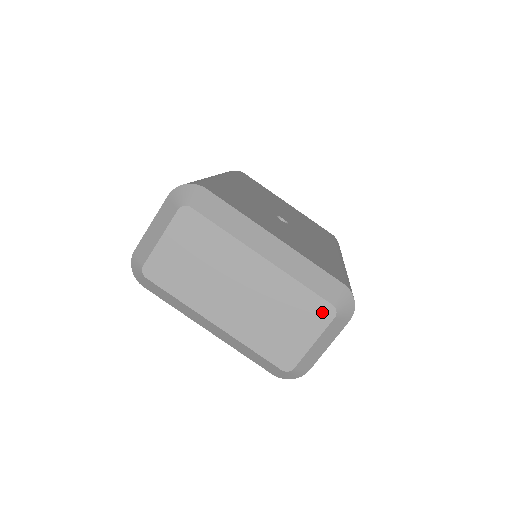
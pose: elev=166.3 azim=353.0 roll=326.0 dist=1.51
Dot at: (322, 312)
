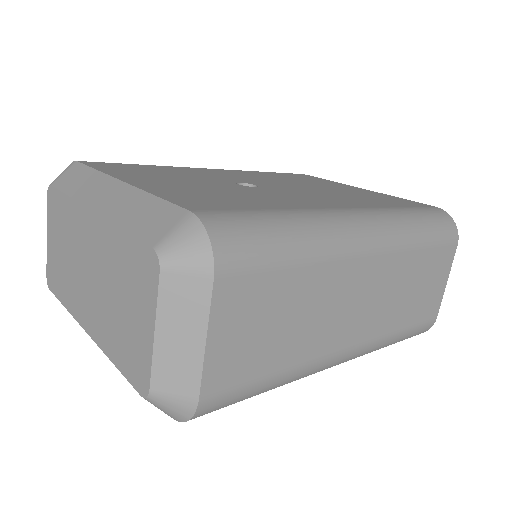
Dot at: (147, 268)
